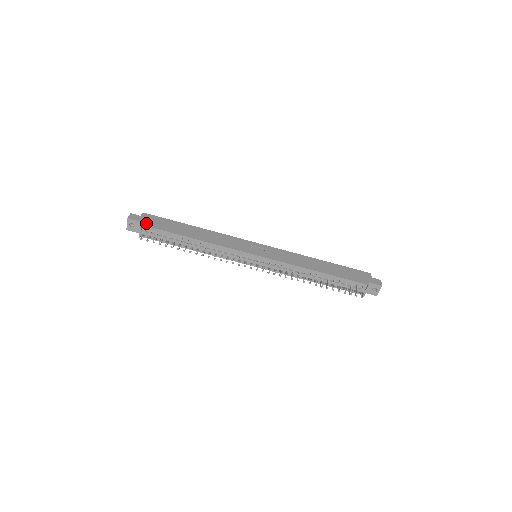
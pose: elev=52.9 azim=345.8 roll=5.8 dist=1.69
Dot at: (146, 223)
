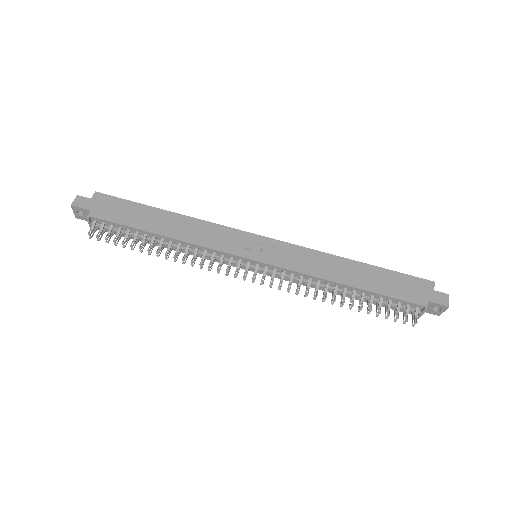
Dot at: (96, 212)
